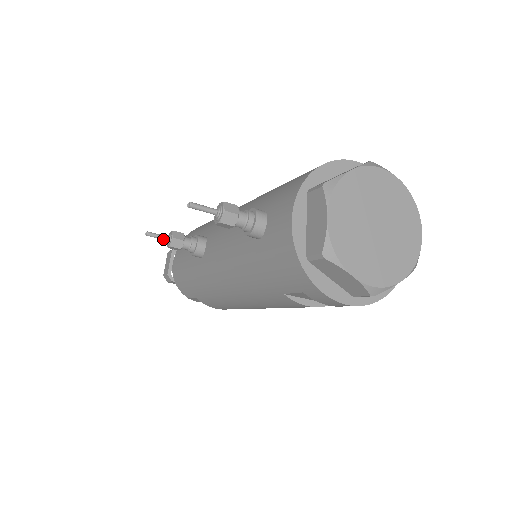
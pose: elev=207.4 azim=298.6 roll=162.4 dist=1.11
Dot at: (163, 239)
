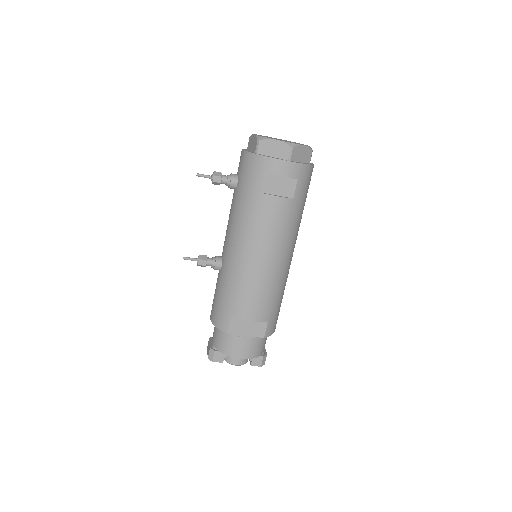
Dot at: (194, 259)
